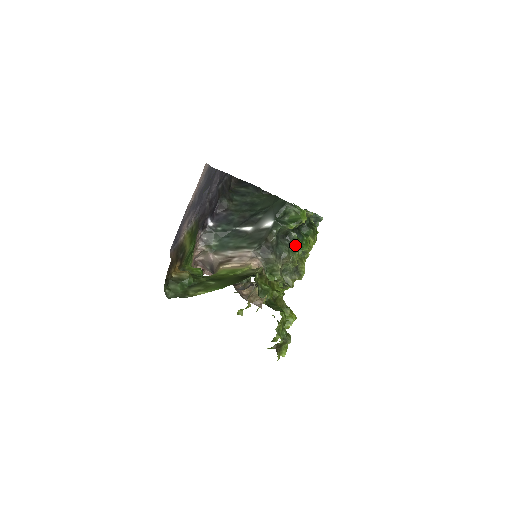
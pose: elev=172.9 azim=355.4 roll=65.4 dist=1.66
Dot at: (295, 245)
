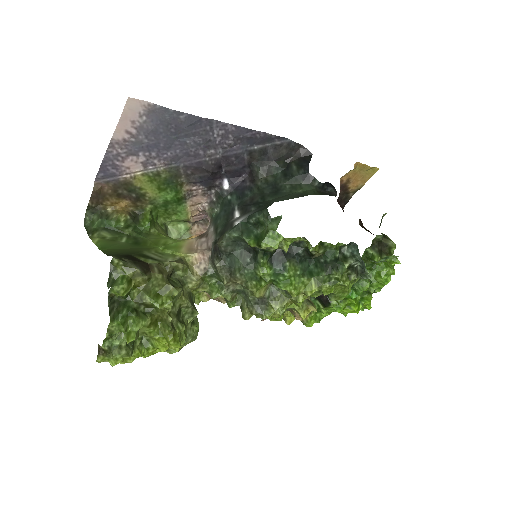
Dot at: (256, 271)
